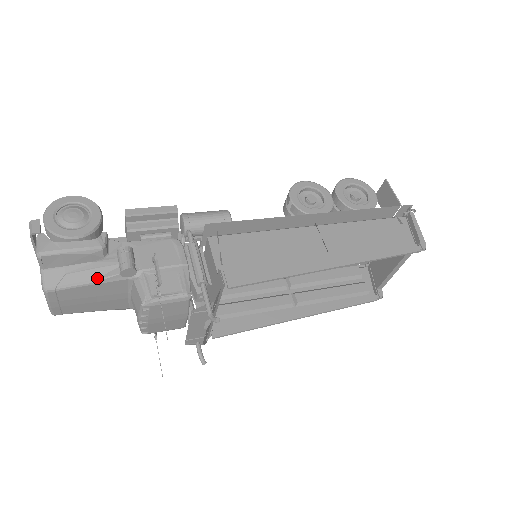
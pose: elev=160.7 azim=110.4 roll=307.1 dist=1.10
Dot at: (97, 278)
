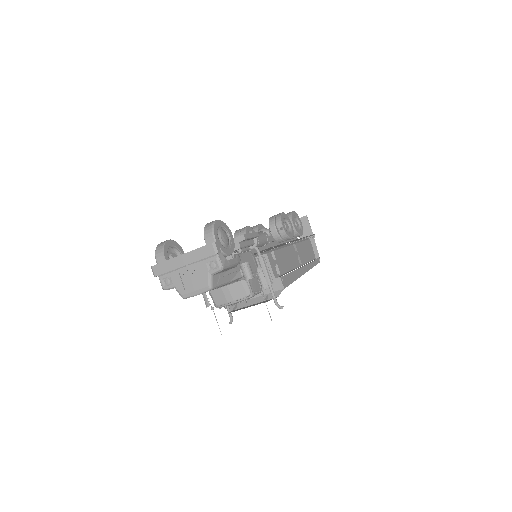
Dot at: (231, 280)
